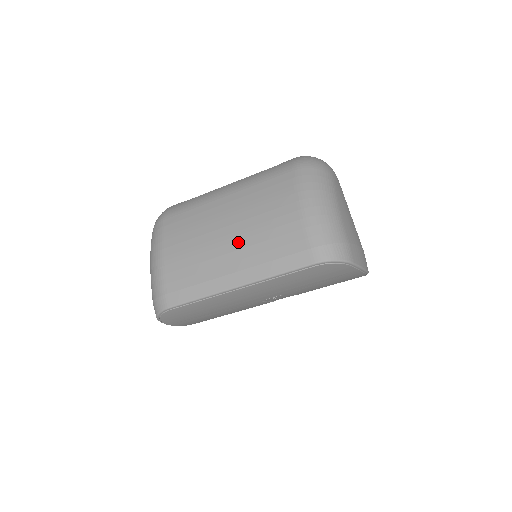
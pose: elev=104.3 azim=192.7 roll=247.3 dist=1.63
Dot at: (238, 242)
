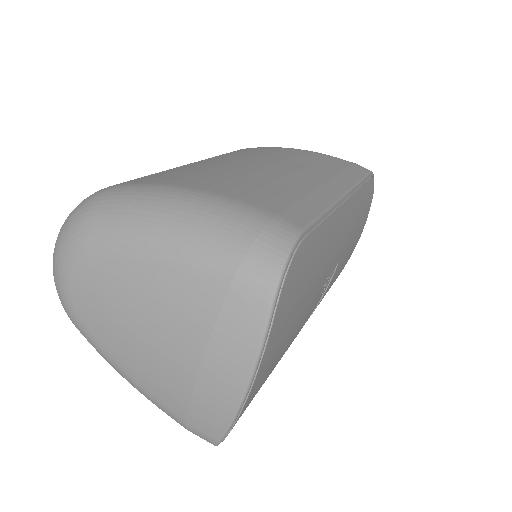
Dot at: (287, 166)
